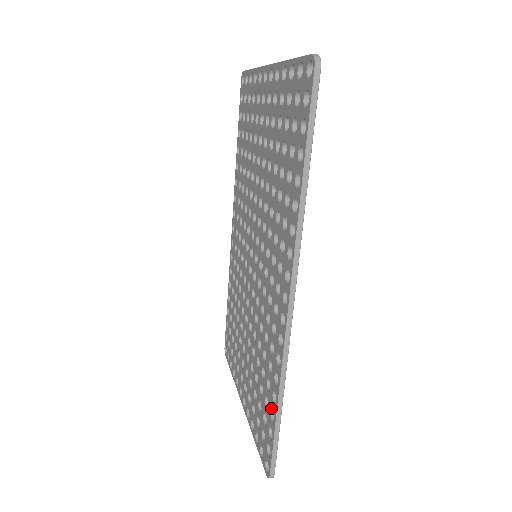
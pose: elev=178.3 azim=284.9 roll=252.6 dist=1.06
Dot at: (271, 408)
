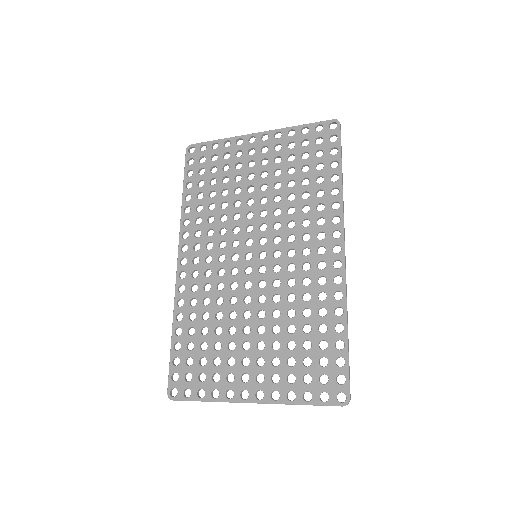
Dot at: (335, 340)
